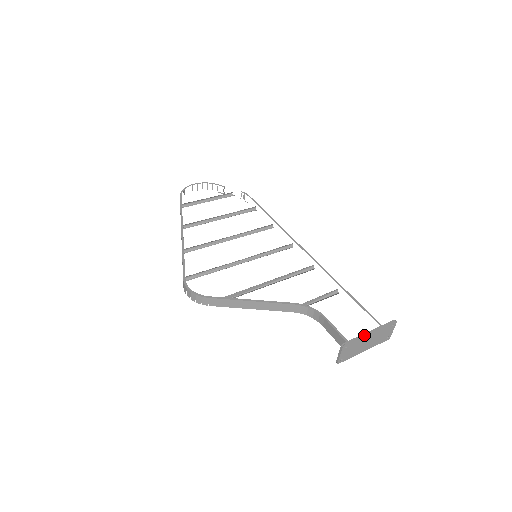
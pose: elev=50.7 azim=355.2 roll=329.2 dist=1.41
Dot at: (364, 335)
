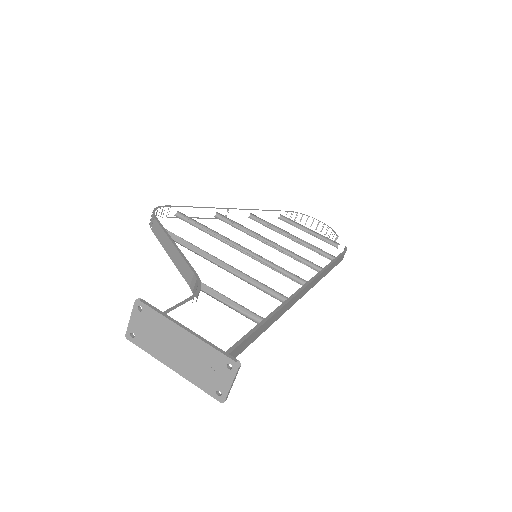
Dot at: (174, 320)
